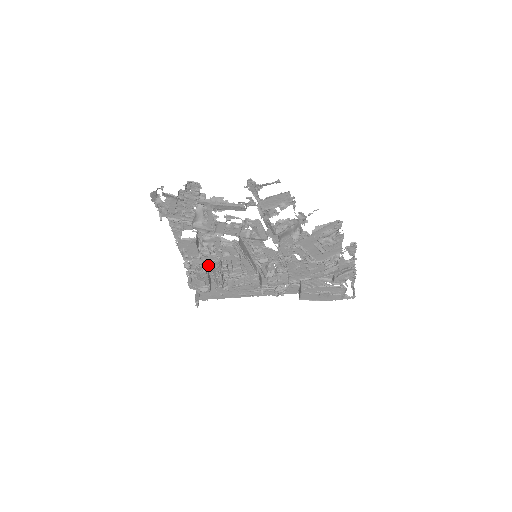
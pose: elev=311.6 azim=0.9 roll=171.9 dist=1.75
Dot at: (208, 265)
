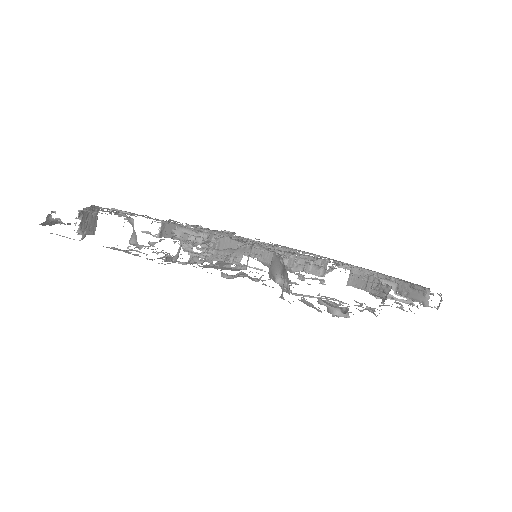
Dot at: occluded
